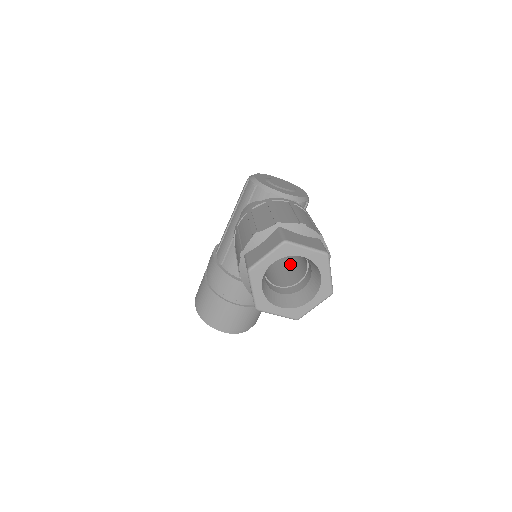
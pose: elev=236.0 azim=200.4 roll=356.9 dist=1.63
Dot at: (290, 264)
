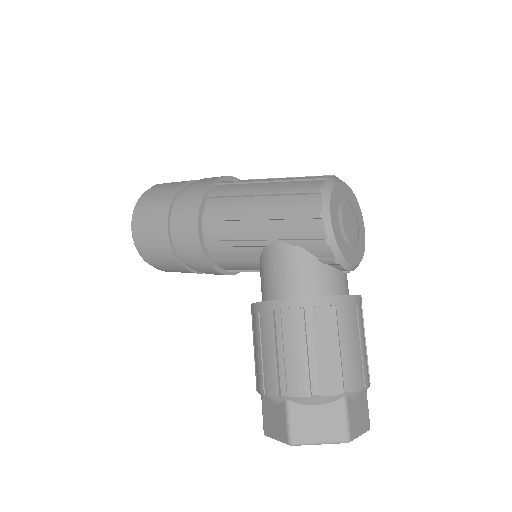
Dot at: occluded
